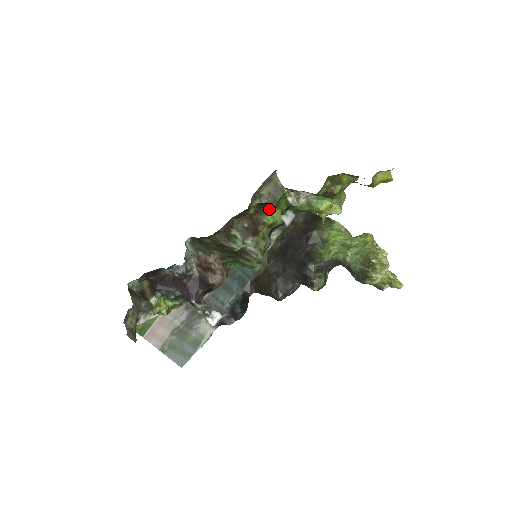
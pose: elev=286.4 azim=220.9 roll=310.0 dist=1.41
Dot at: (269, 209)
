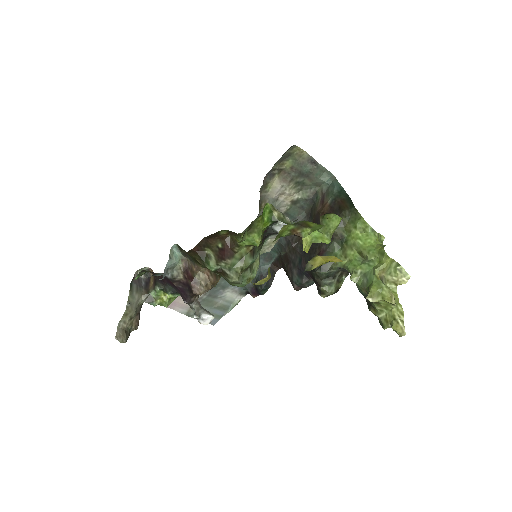
Dot at: (240, 234)
